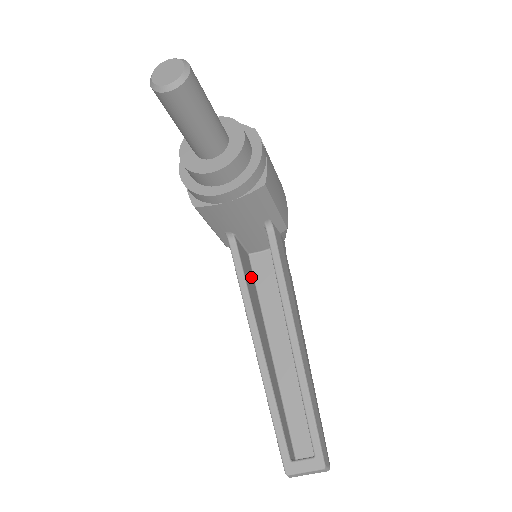
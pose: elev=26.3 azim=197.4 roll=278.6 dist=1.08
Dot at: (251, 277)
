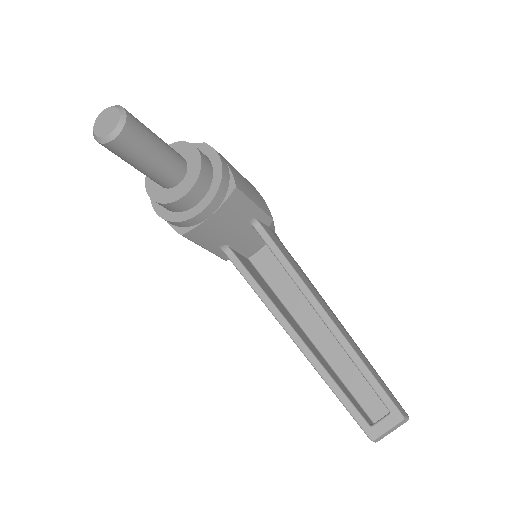
Dot at: (260, 278)
